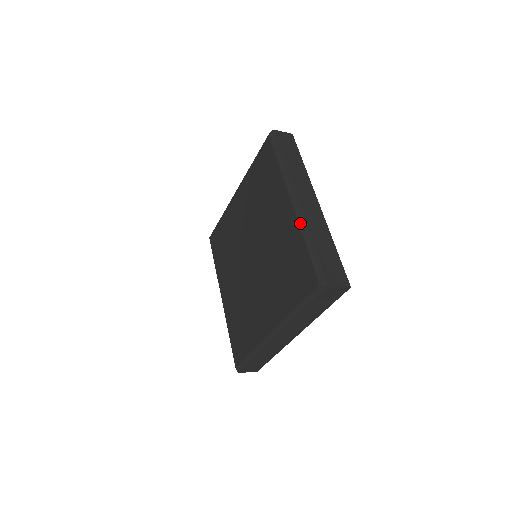
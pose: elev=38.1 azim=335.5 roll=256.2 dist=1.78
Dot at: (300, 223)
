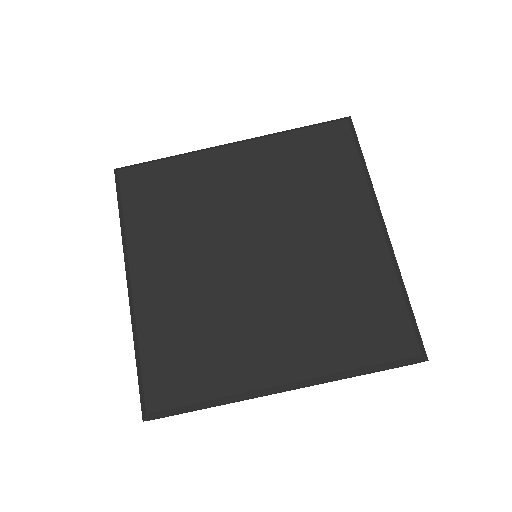
Dot at: (394, 262)
